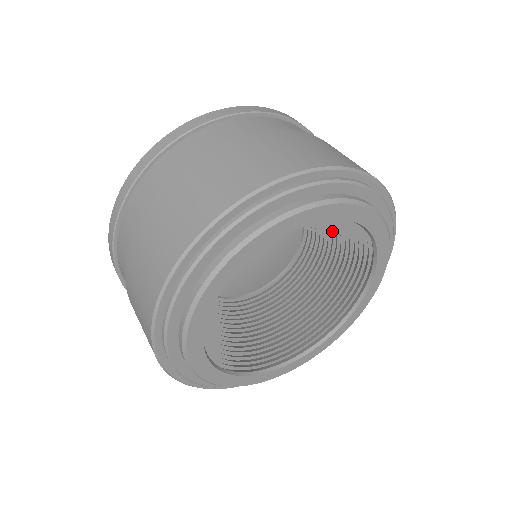
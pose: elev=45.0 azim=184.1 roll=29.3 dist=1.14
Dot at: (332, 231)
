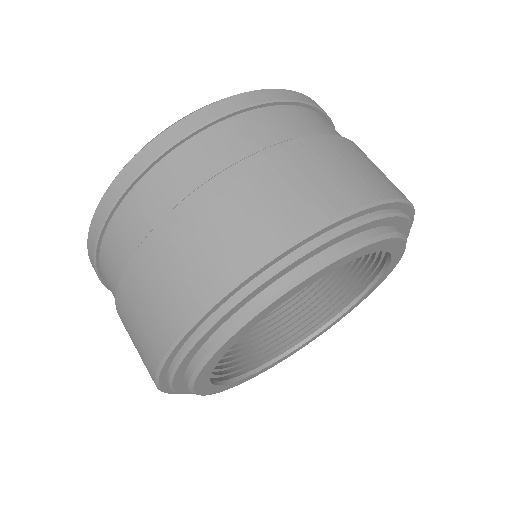
Dot at: occluded
